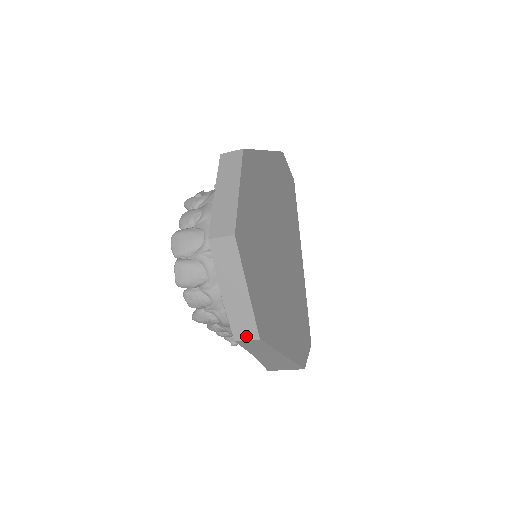
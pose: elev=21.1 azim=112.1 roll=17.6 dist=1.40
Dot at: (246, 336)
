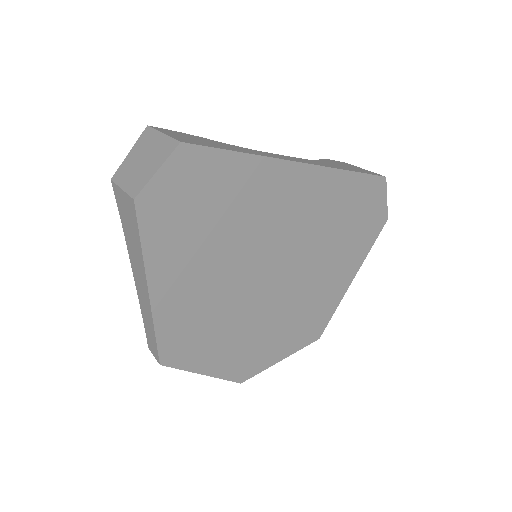
Dot at: occluded
